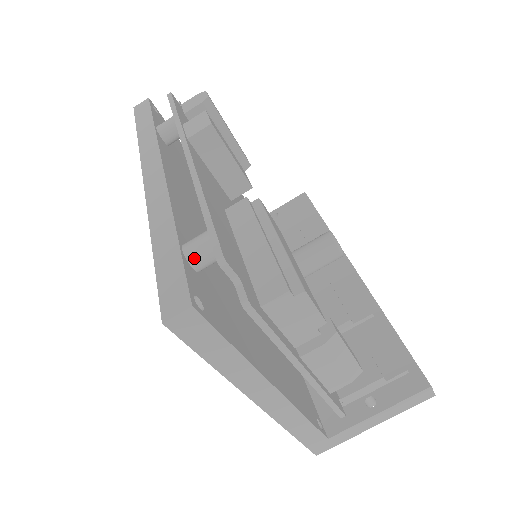
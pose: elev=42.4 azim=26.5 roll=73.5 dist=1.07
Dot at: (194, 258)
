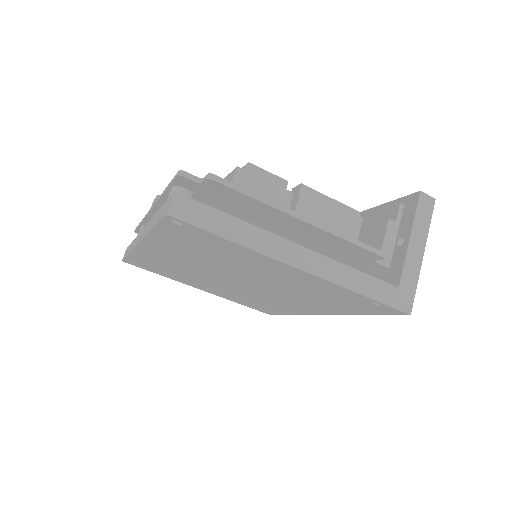
Dot at: occluded
